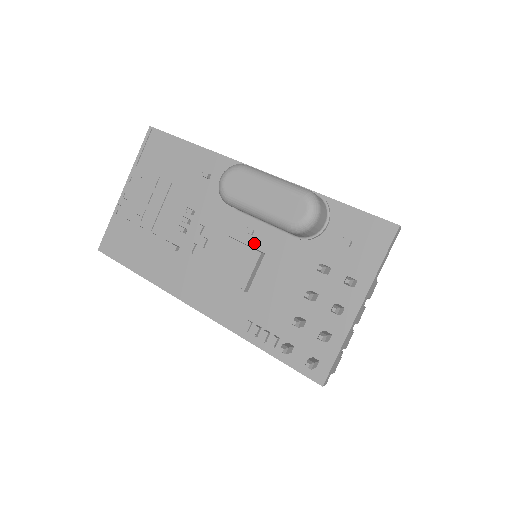
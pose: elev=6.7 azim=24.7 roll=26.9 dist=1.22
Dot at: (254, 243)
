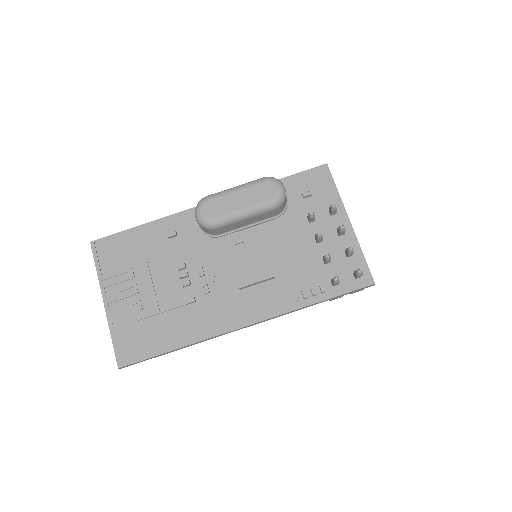
Dot at: (250, 246)
